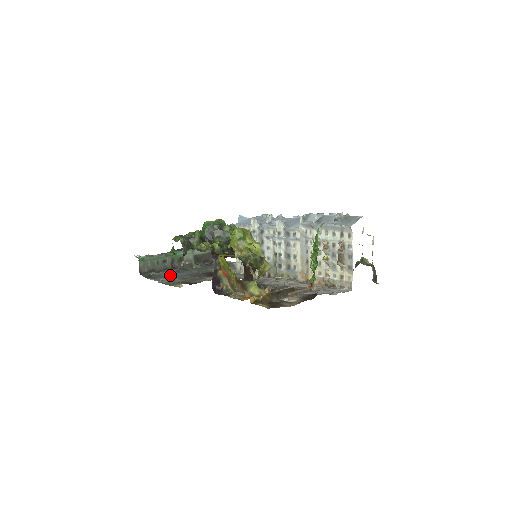
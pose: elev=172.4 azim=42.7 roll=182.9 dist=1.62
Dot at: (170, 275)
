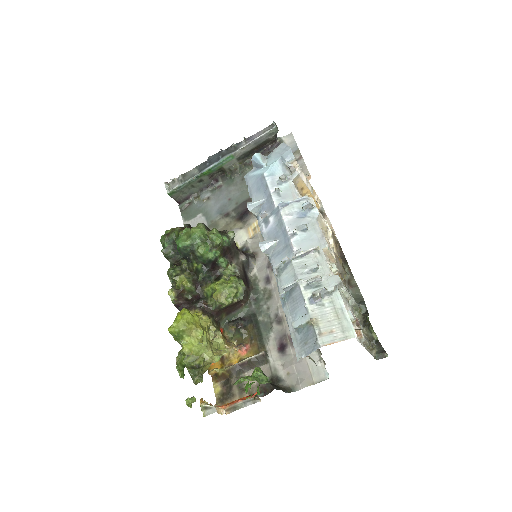
Dot at: (205, 207)
